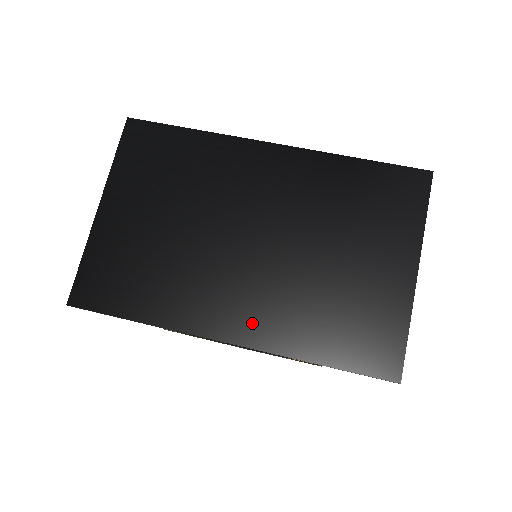
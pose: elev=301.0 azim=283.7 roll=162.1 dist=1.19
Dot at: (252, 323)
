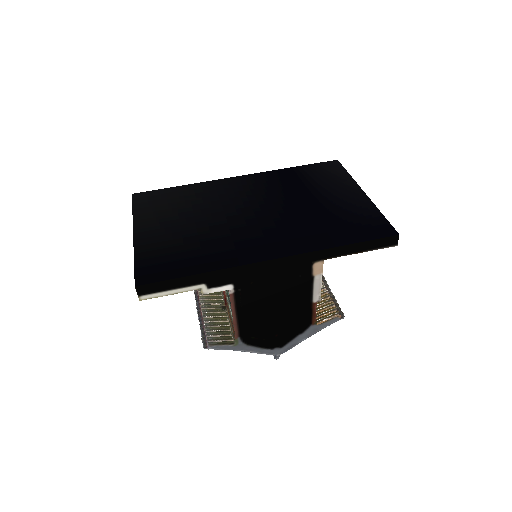
Dot at: (284, 245)
